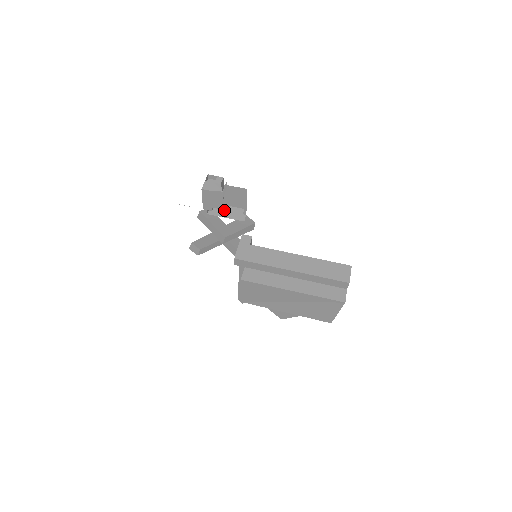
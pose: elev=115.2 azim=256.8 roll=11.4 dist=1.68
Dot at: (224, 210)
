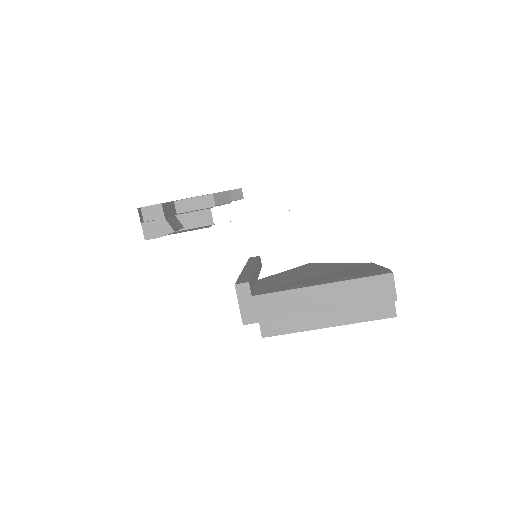
Dot at: (185, 224)
